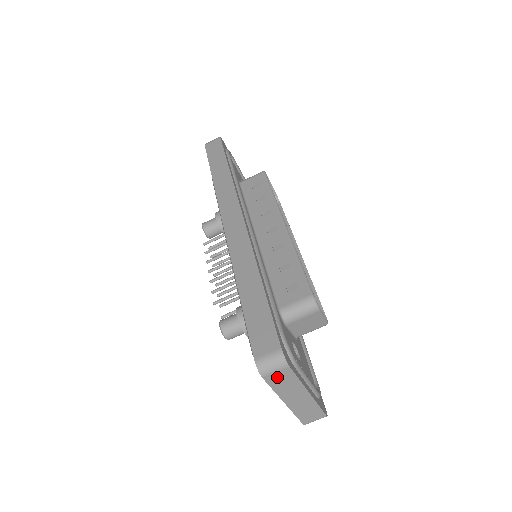
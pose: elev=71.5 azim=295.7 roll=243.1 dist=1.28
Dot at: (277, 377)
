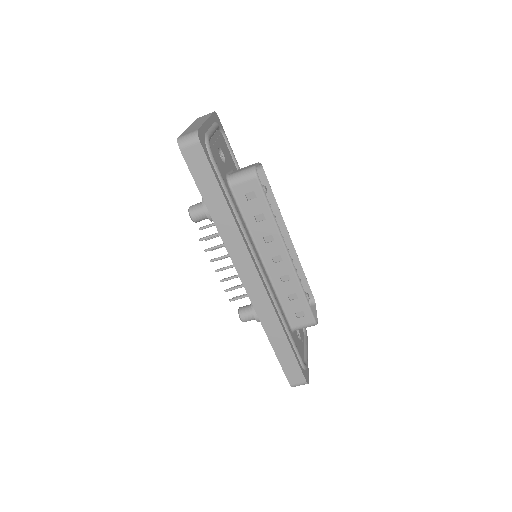
Dot at: occluded
